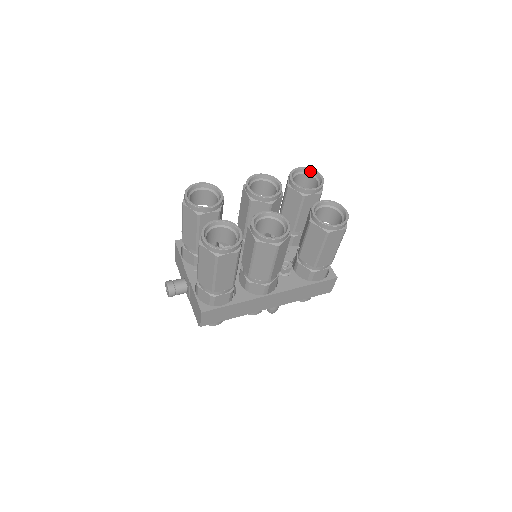
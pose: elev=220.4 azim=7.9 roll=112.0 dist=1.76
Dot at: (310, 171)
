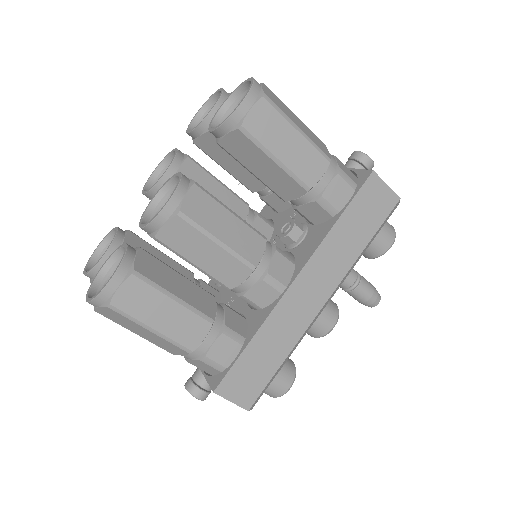
Dot at: (210, 102)
